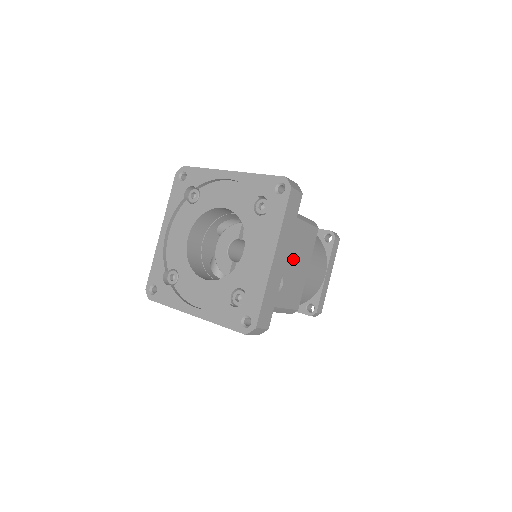
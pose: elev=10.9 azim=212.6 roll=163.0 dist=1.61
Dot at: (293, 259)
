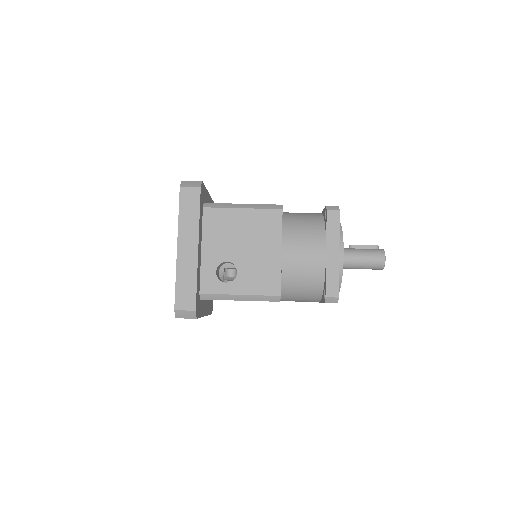
Dot at: occluded
